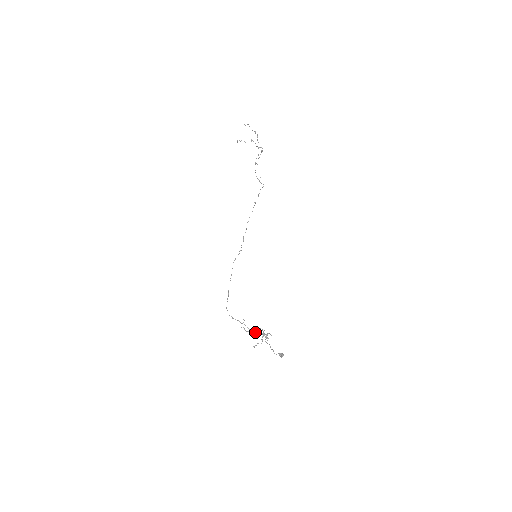
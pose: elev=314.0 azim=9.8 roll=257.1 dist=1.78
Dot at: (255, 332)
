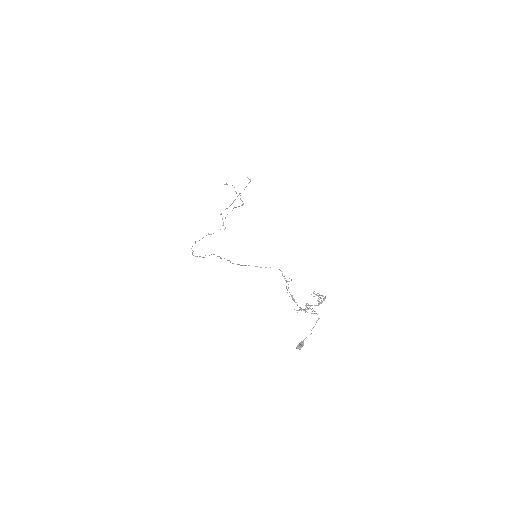
Dot at: (294, 299)
